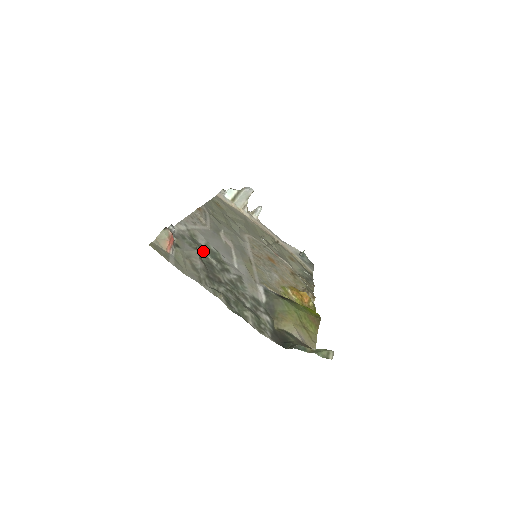
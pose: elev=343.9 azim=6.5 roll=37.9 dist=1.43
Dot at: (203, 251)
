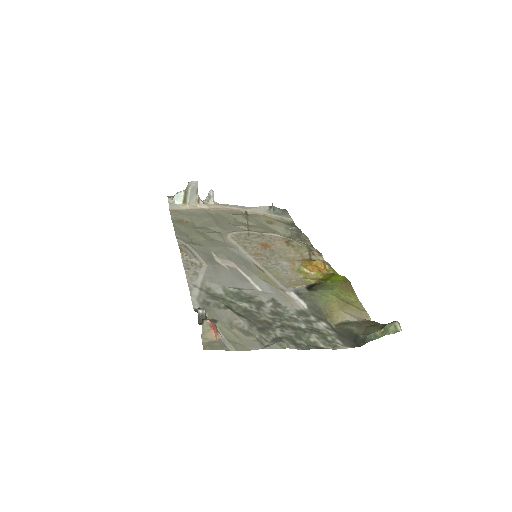
Dot at: (230, 302)
